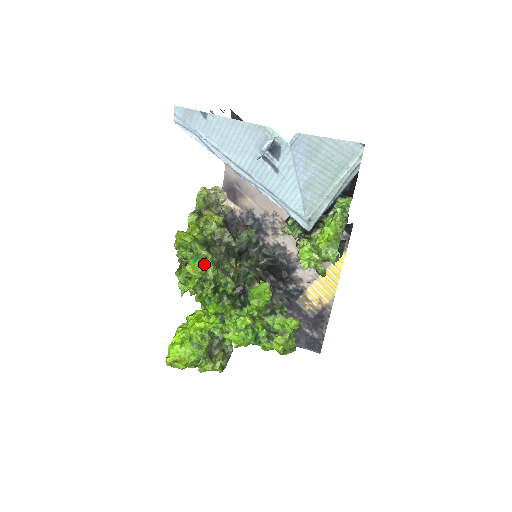
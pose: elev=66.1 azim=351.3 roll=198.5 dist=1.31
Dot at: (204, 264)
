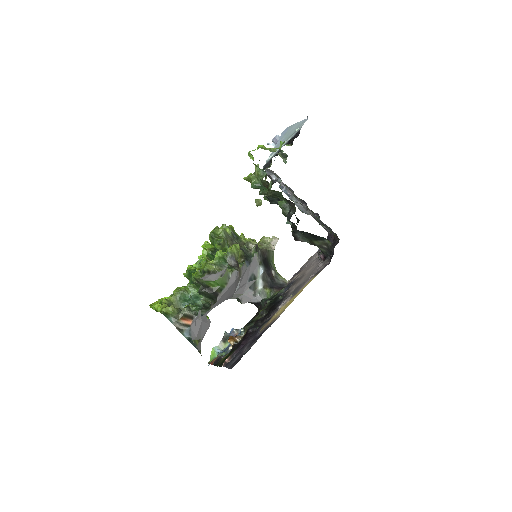
Dot at: occluded
